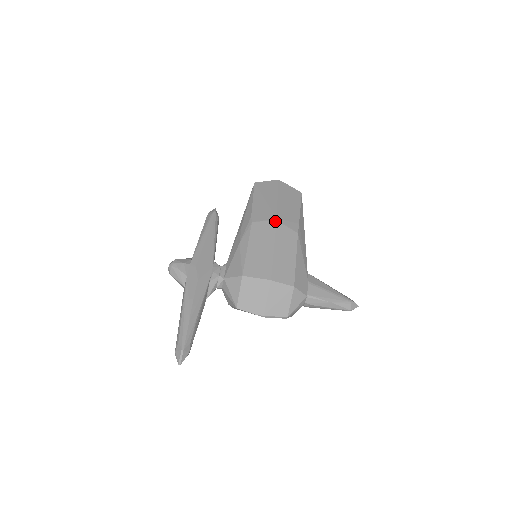
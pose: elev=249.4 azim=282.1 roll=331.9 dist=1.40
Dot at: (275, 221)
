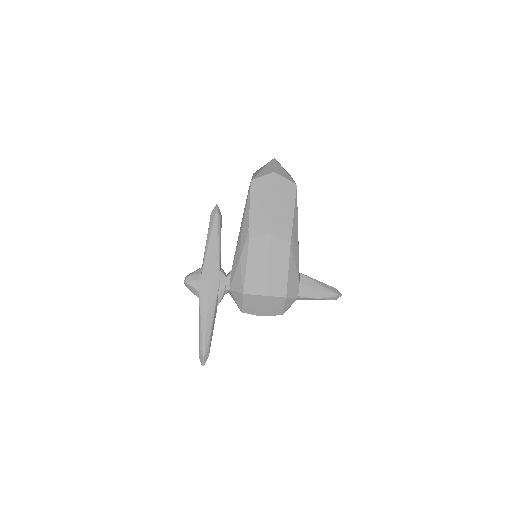
Dot at: (270, 234)
